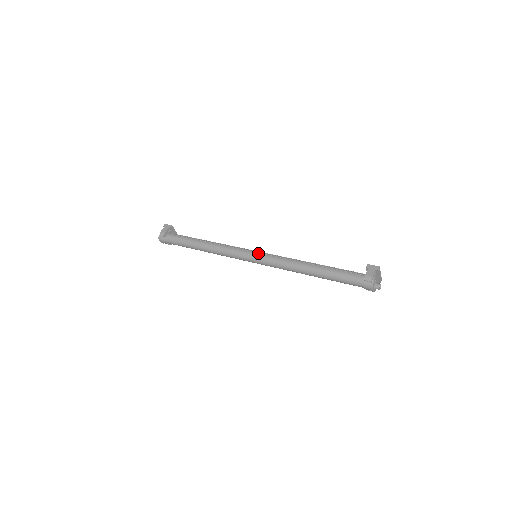
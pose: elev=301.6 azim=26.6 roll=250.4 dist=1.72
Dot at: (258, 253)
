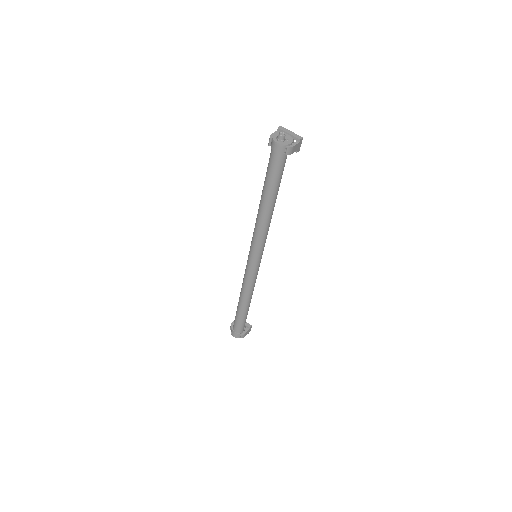
Dot at: occluded
